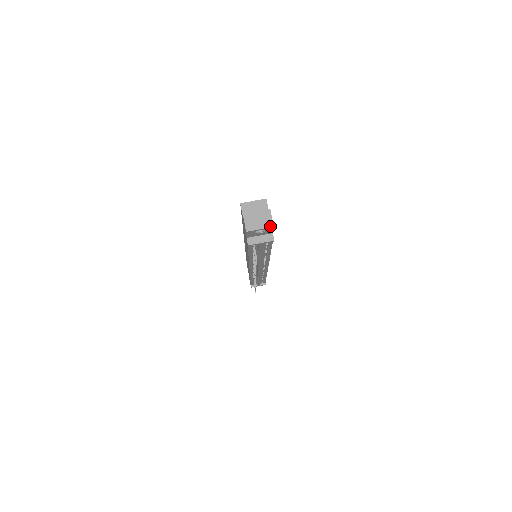
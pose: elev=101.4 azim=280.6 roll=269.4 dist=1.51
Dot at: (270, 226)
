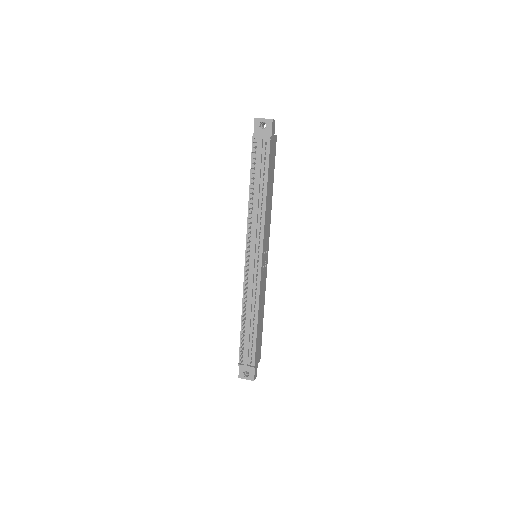
Dot at: (271, 119)
